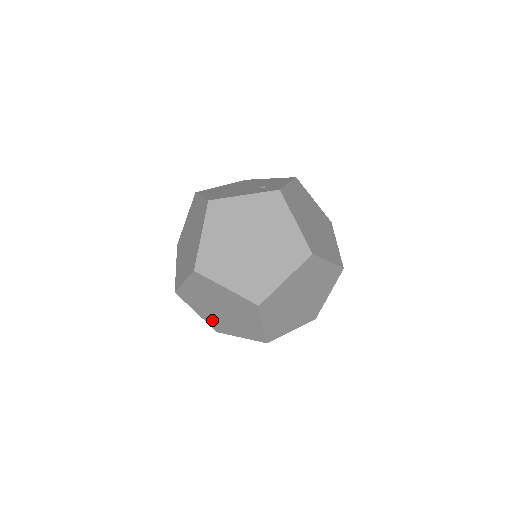
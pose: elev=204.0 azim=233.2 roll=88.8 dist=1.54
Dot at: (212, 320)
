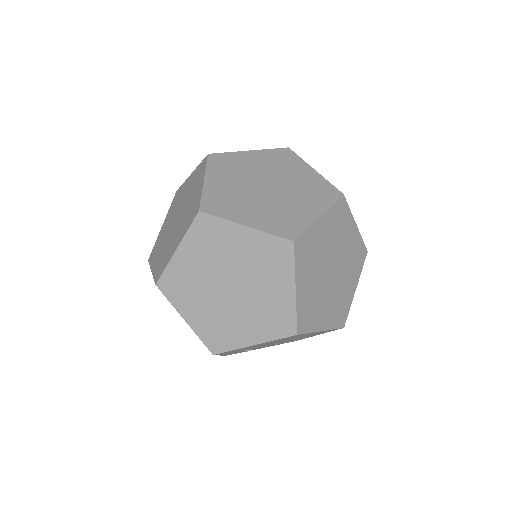
Dot at: (209, 325)
